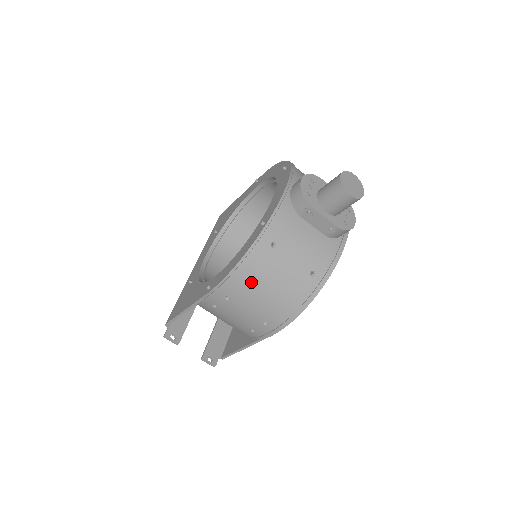
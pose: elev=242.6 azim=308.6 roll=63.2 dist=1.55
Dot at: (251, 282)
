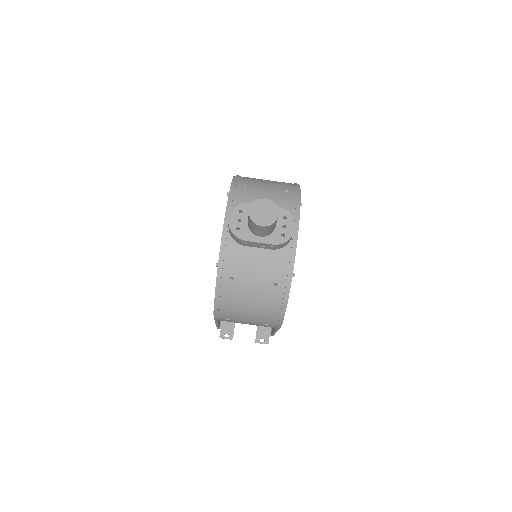
Dot at: (233, 308)
